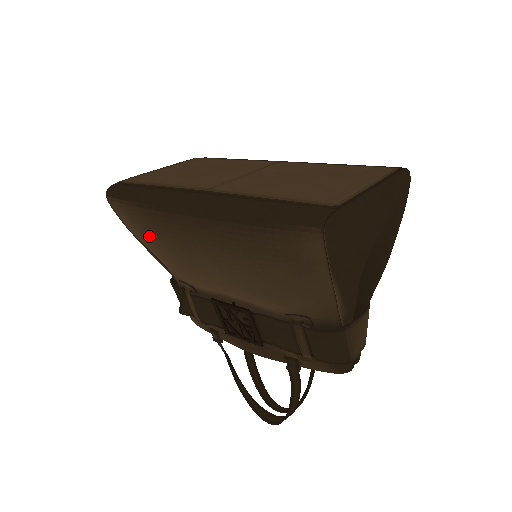
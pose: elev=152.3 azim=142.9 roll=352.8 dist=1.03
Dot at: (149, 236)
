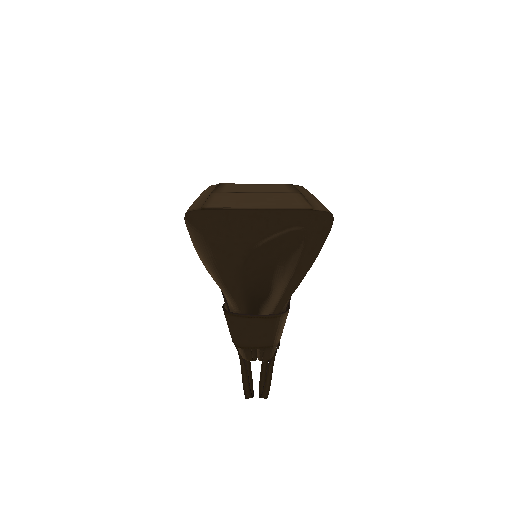
Dot at: occluded
